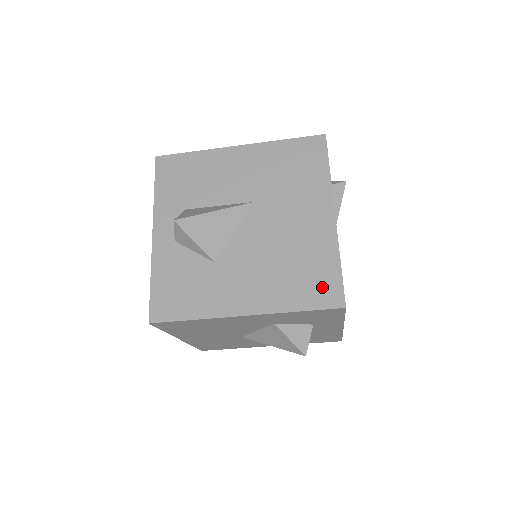
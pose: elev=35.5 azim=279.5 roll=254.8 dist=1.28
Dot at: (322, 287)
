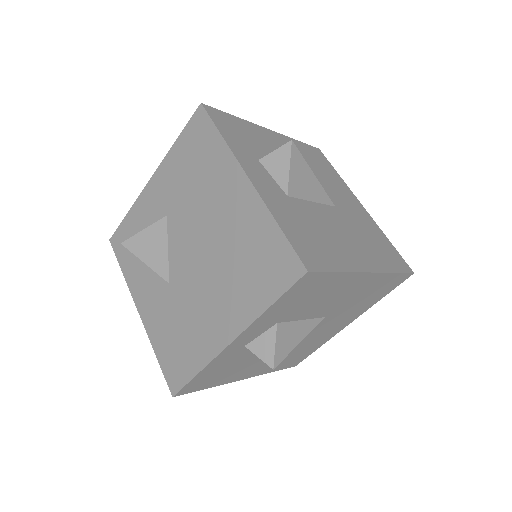
Dot at: (297, 360)
